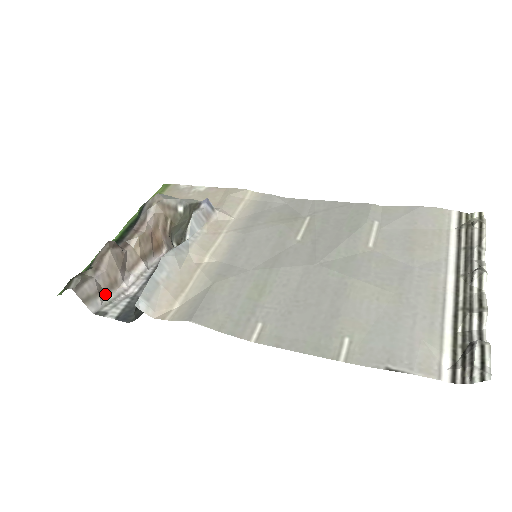
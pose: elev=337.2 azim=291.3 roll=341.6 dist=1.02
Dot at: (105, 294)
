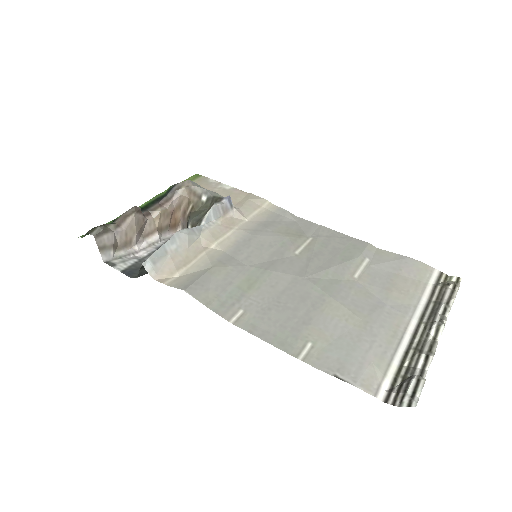
Dot at: (118, 249)
